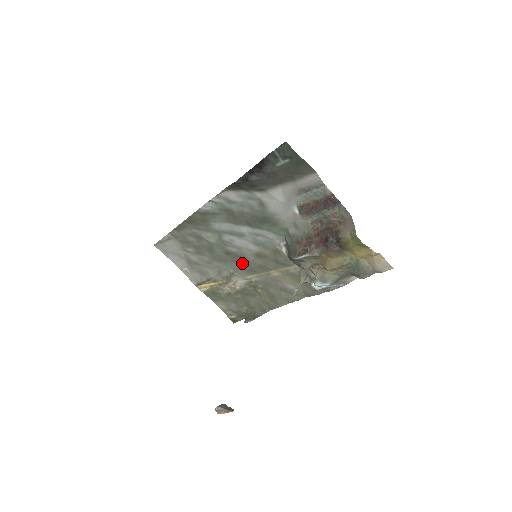
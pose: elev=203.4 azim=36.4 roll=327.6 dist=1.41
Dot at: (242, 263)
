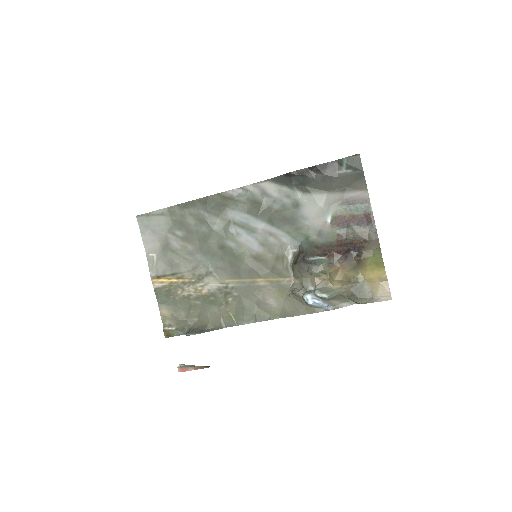
Dot at: (231, 263)
